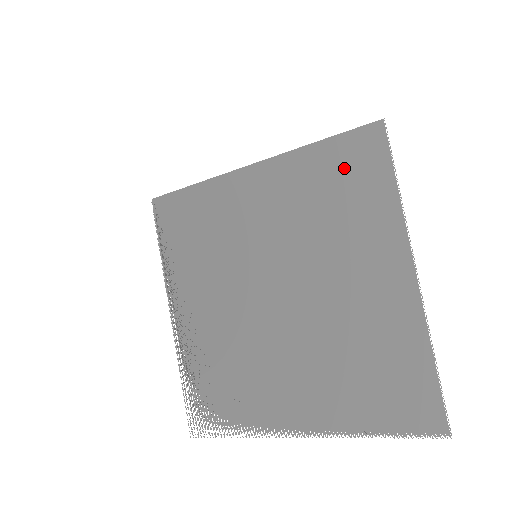
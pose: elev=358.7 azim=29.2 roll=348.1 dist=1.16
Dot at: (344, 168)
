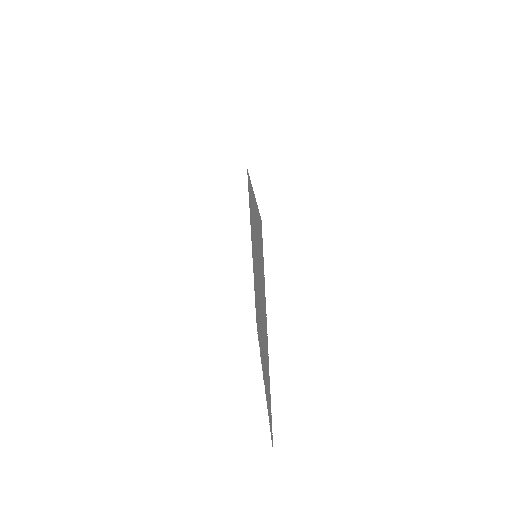
Dot at: occluded
